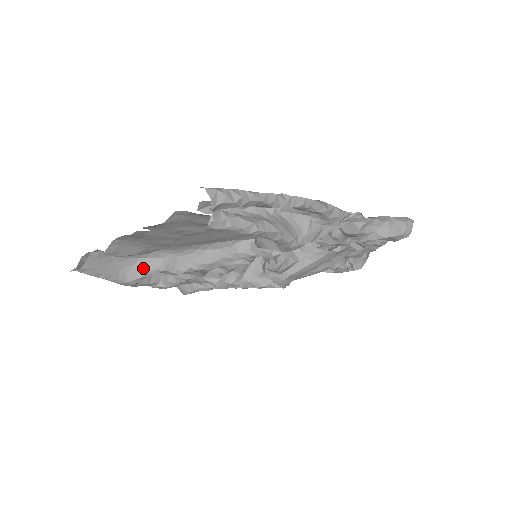
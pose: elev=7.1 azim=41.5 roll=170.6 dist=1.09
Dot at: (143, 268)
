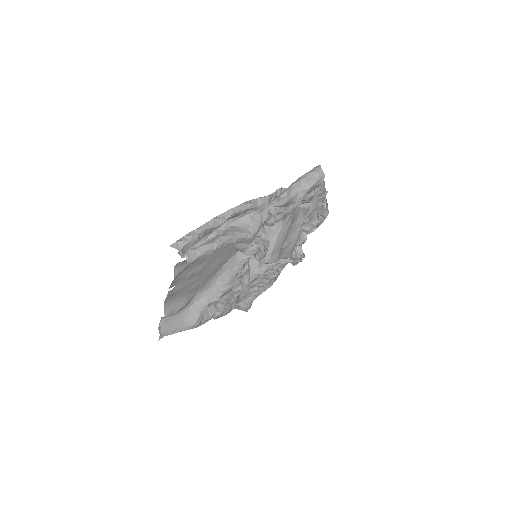
Dot at: (196, 311)
